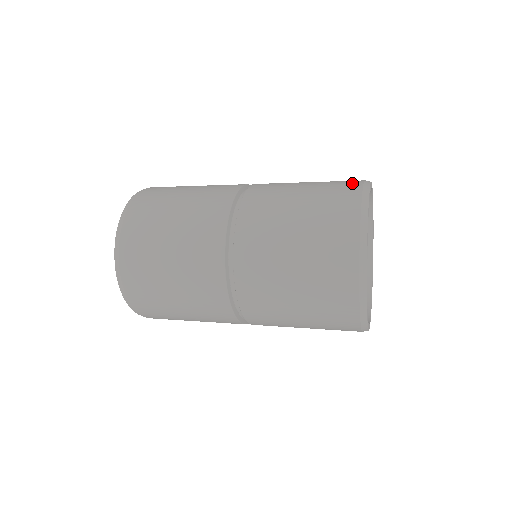
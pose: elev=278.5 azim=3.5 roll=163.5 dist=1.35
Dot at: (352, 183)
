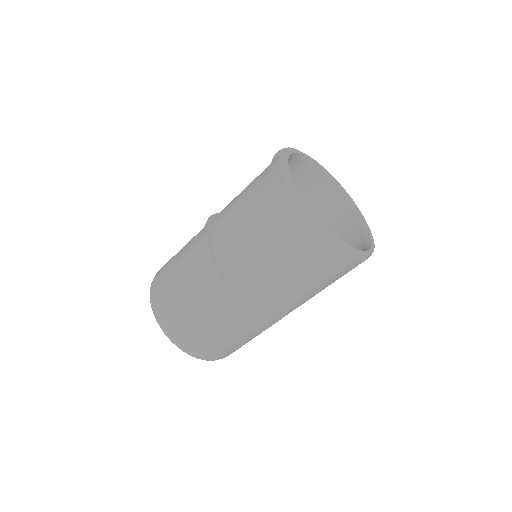
Dot at: (284, 201)
